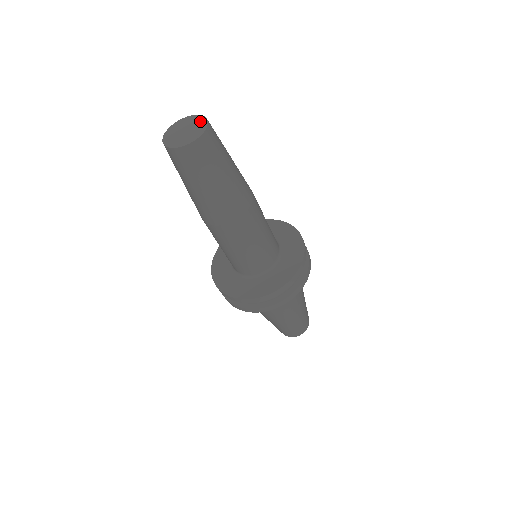
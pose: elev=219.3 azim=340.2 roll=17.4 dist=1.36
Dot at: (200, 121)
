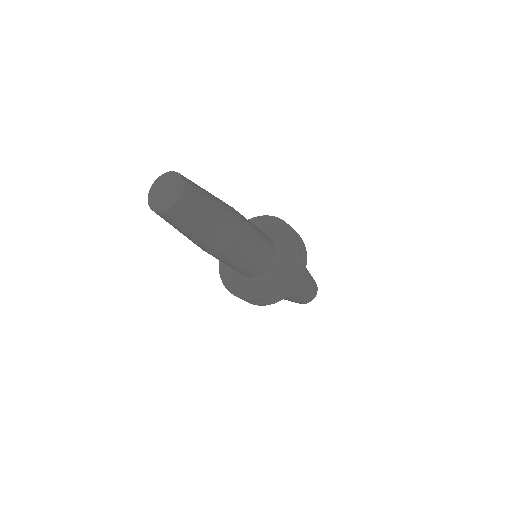
Dot at: (178, 185)
